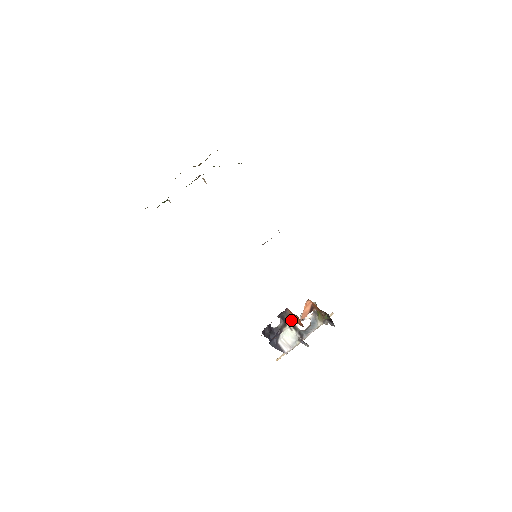
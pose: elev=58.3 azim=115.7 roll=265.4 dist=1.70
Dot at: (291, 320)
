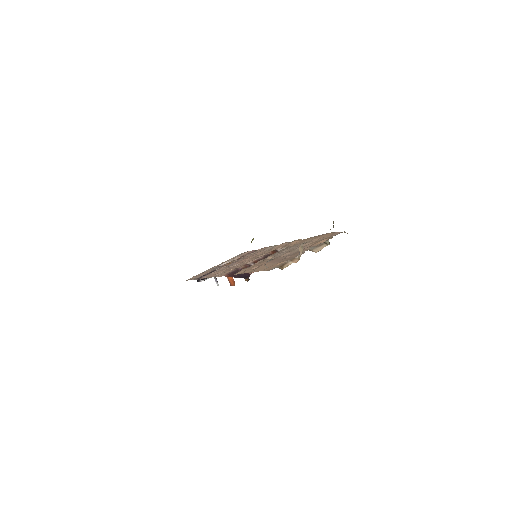
Dot at: occluded
